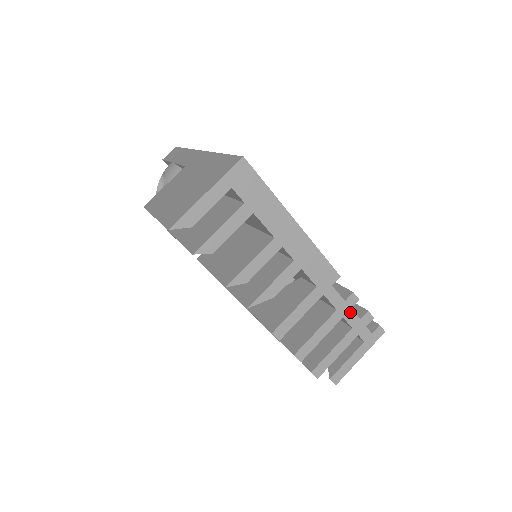
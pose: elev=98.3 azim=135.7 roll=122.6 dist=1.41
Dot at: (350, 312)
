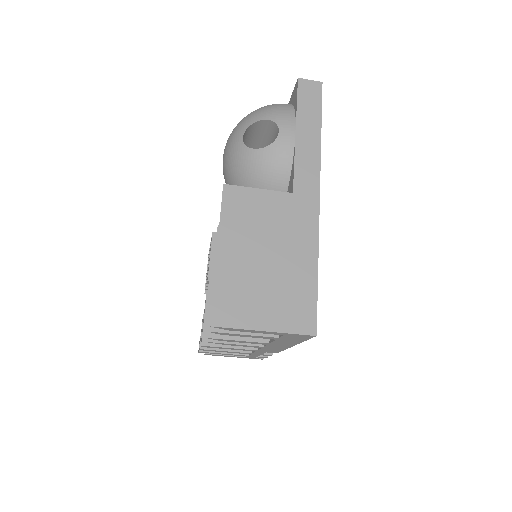
Dot at: (258, 355)
